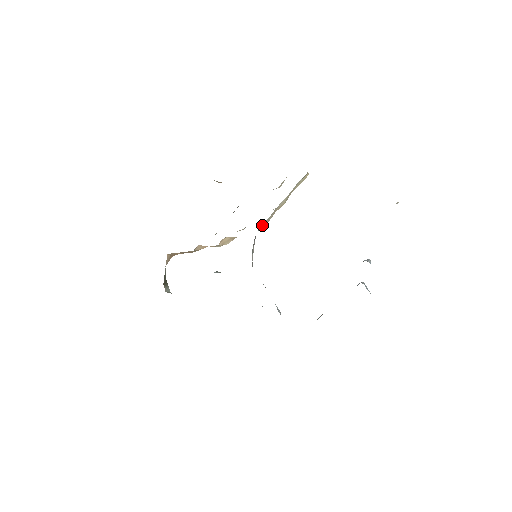
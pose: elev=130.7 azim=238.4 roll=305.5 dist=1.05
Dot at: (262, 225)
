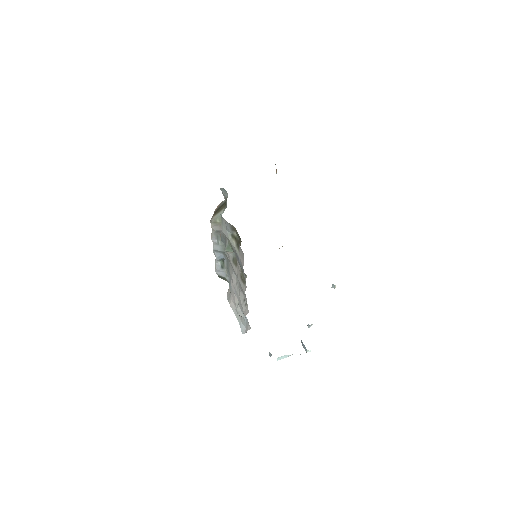
Dot at: occluded
